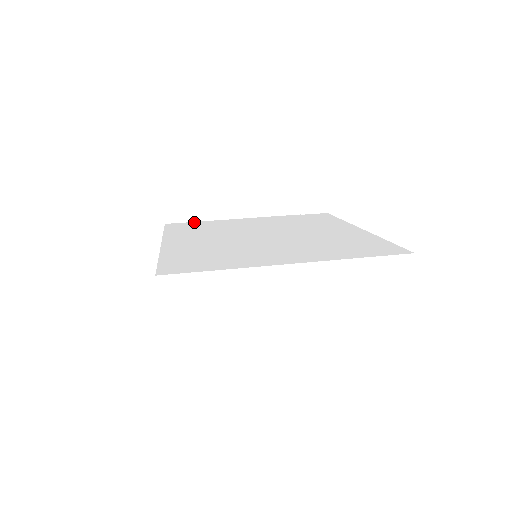
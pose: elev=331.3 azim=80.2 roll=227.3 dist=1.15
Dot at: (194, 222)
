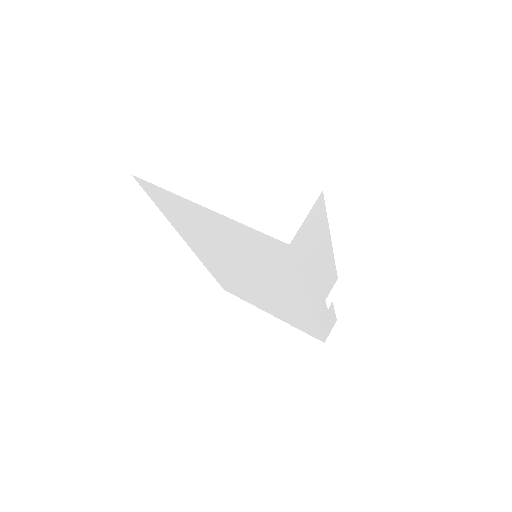
Dot at: occluded
